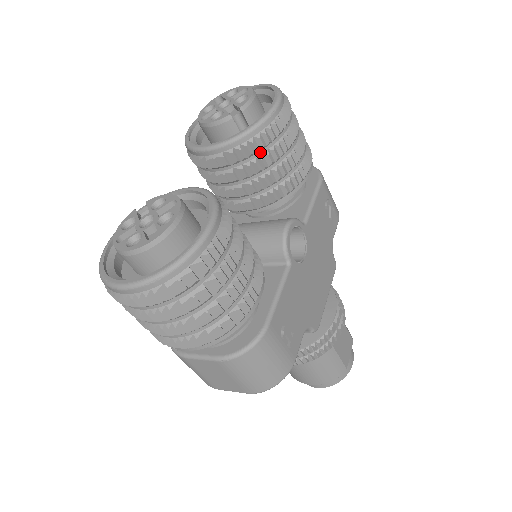
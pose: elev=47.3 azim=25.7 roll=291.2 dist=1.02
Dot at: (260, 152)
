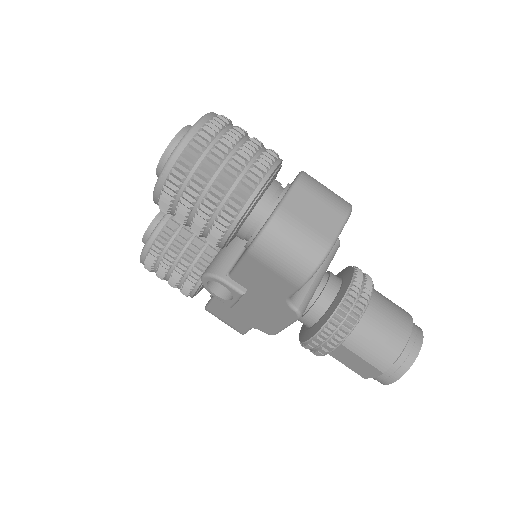
Dot at: occluded
